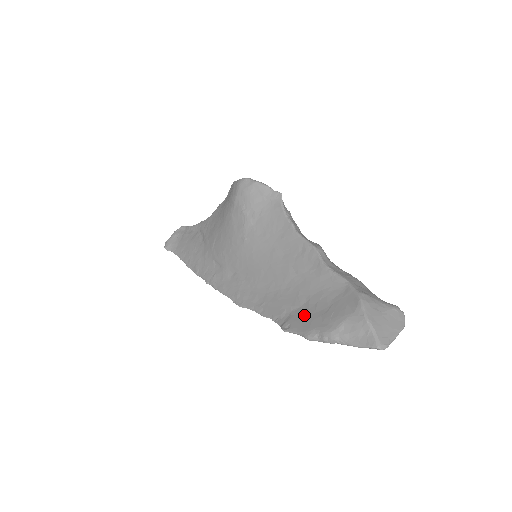
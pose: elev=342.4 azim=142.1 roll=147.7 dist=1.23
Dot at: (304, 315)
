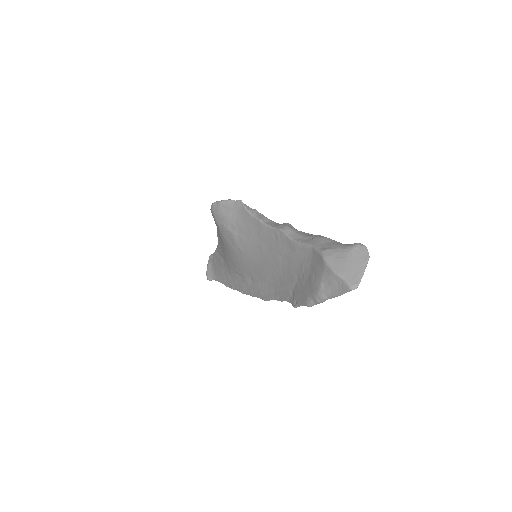
Dot at: (300, 288)
